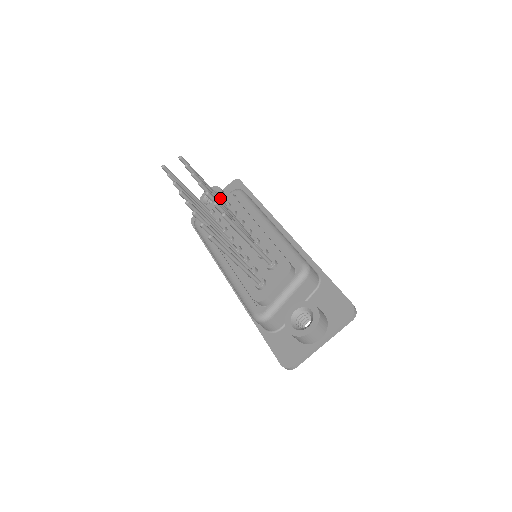
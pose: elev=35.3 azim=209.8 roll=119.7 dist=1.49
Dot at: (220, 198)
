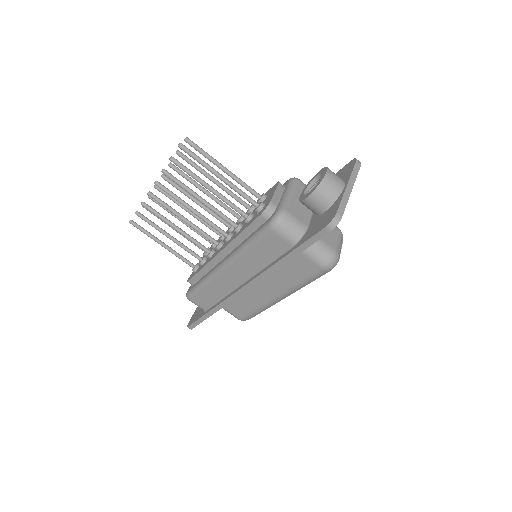
Dot at: occluded
